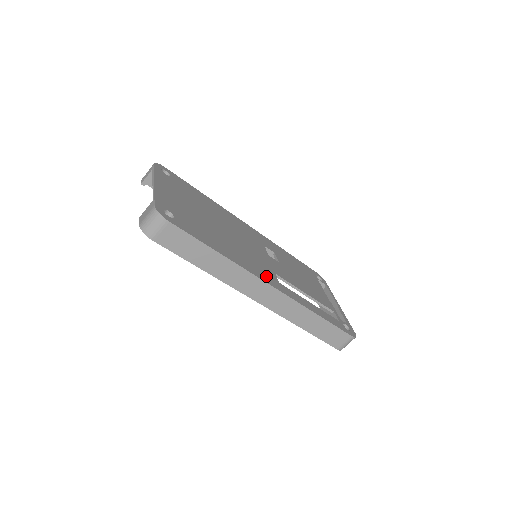
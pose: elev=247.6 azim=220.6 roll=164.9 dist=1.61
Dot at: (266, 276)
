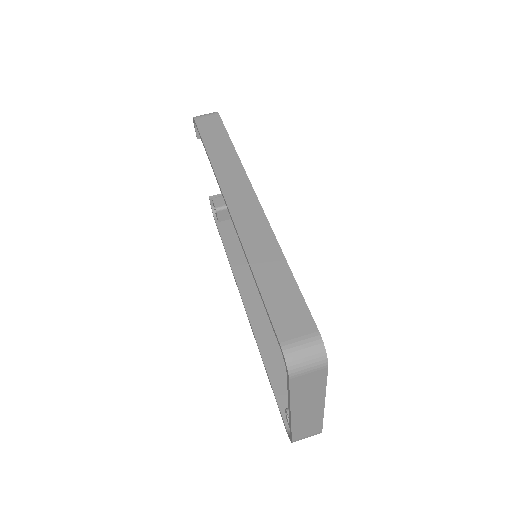
Dot at: occluded
